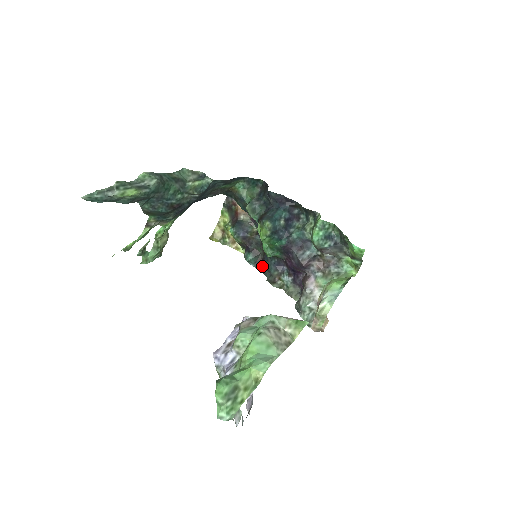
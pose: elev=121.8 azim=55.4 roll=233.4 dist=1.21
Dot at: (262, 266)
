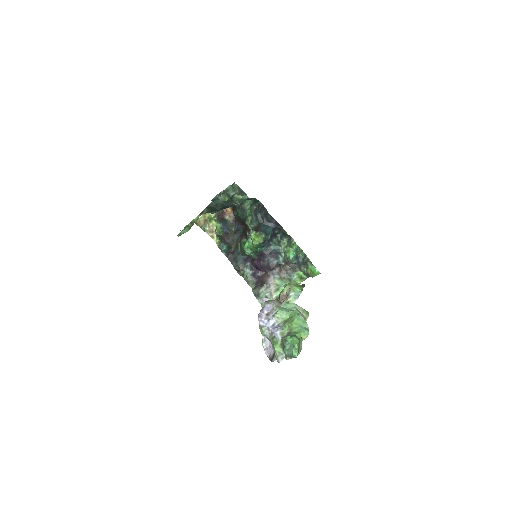
Dot at: (231, 256)
